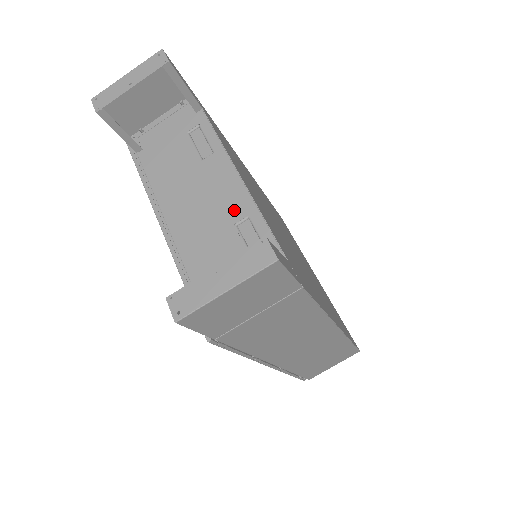
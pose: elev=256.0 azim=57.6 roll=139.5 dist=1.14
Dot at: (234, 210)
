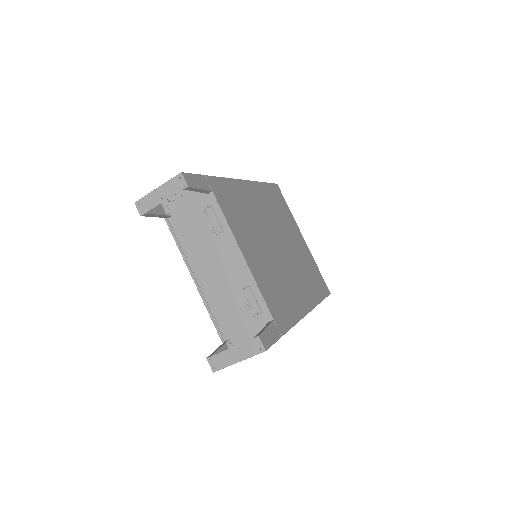
Dot at: (240, 279)
